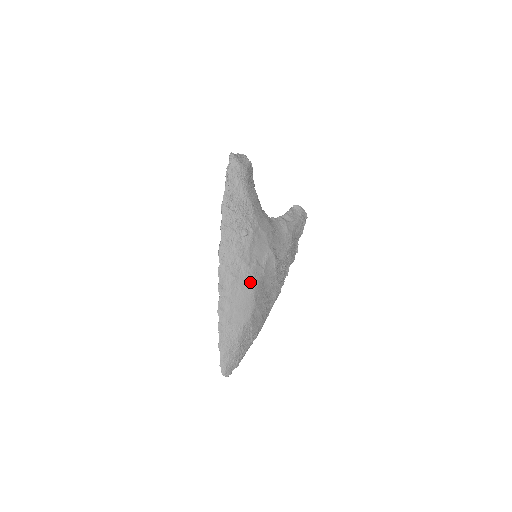
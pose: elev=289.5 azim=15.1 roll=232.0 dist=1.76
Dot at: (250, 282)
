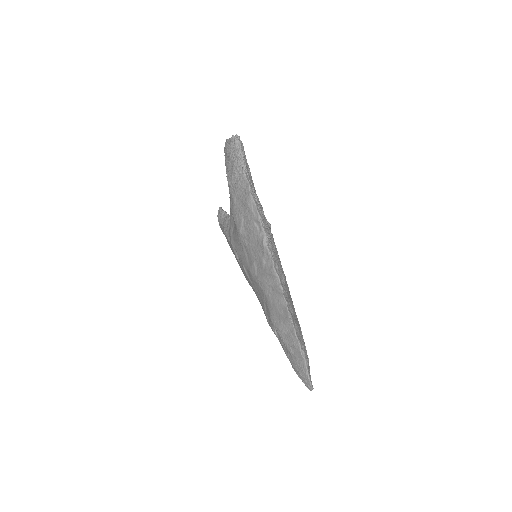
Dot at: occluded
